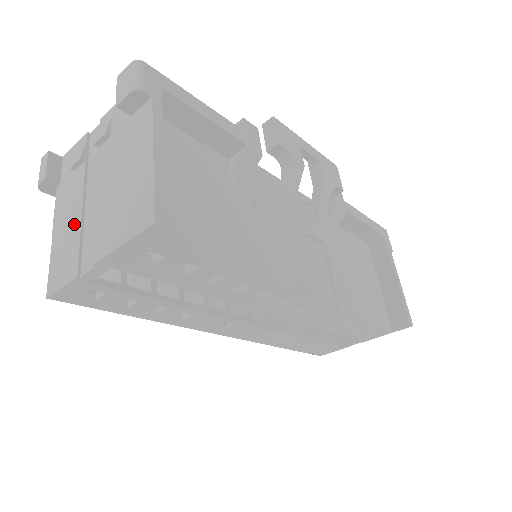
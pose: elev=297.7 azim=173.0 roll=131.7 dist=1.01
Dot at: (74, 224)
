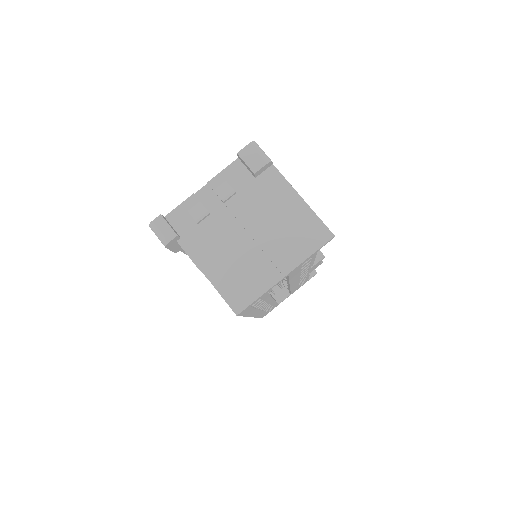
Dot at: (235, 259)
